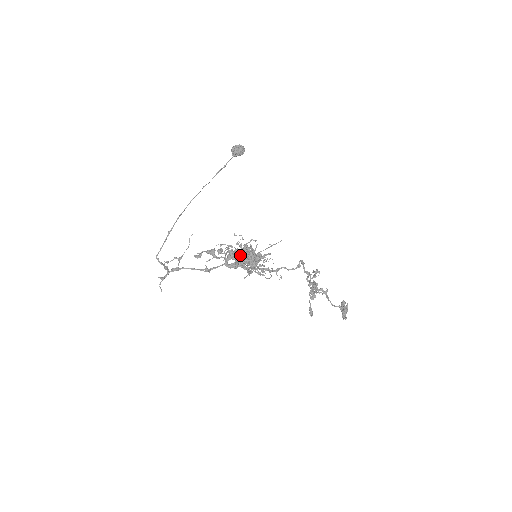
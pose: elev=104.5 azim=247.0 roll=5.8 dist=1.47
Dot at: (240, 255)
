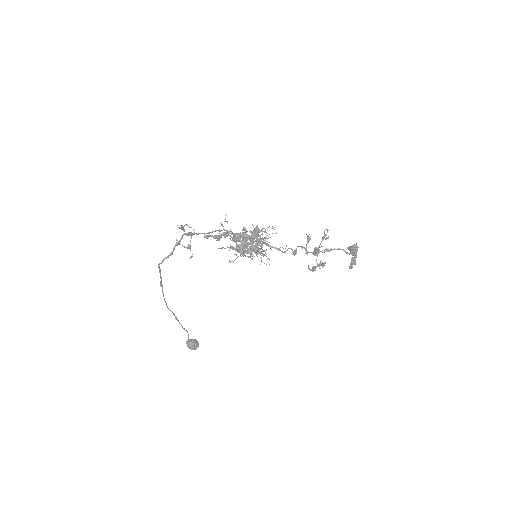
Dot at: occluded
